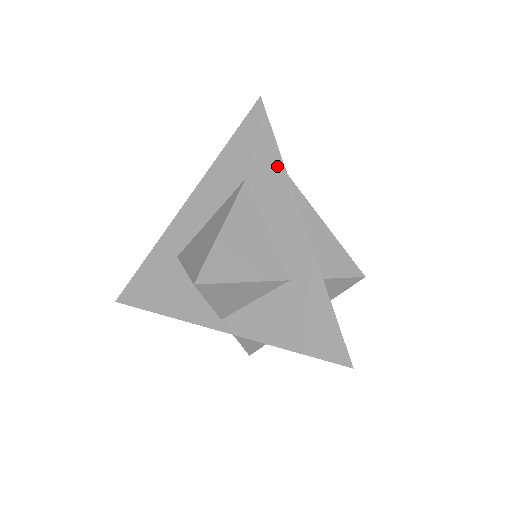
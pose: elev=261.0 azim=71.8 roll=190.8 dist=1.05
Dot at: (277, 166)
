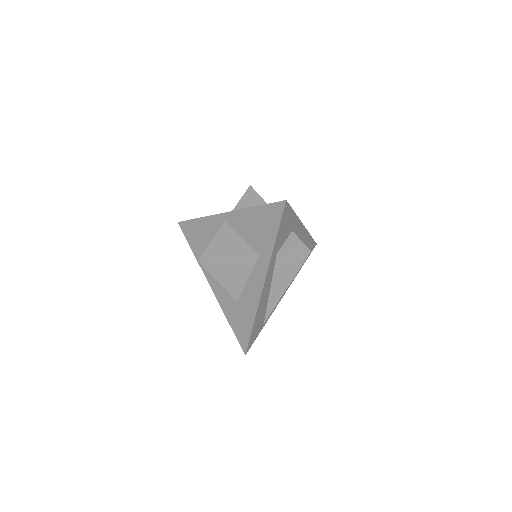
Dot at: occluded
